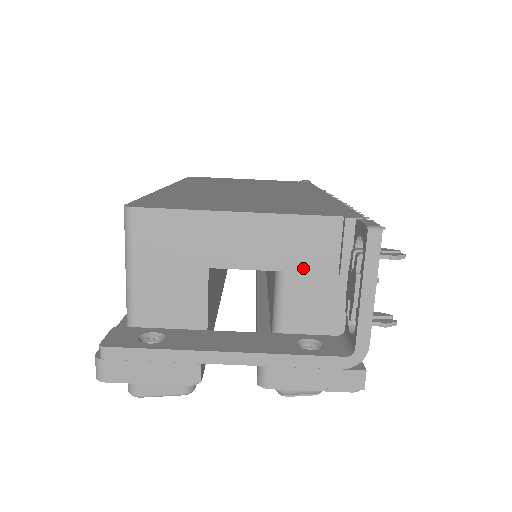
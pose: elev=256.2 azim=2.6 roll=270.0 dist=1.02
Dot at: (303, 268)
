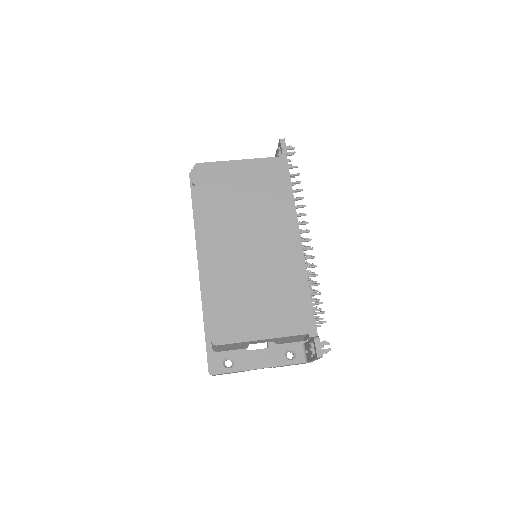
Dot at: (289, 339)
